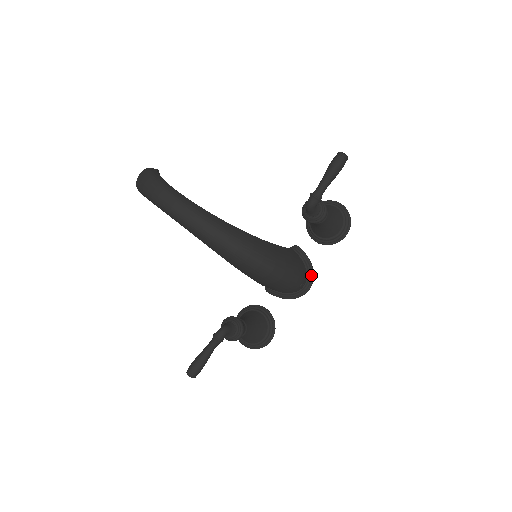
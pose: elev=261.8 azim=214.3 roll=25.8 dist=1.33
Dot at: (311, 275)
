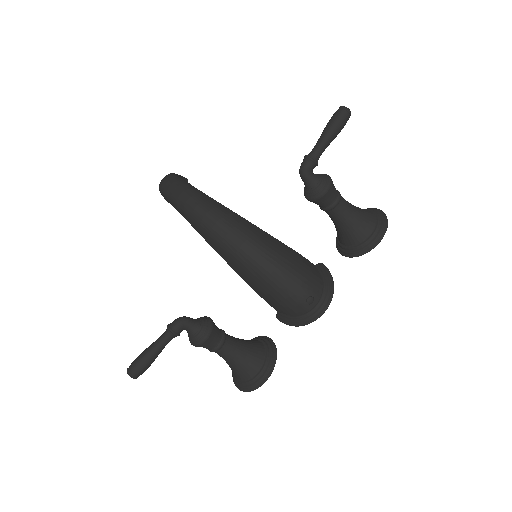
Dot at: (329, 293)
